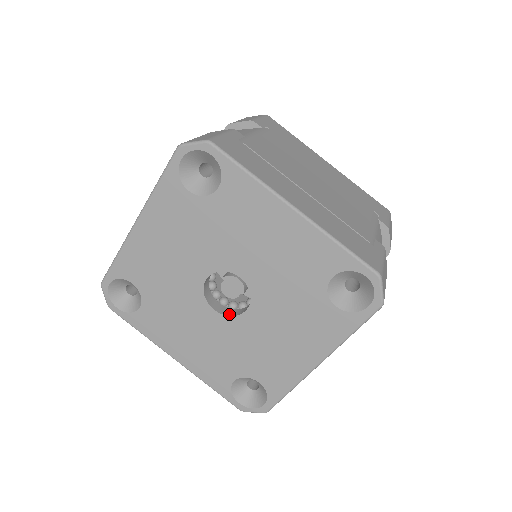
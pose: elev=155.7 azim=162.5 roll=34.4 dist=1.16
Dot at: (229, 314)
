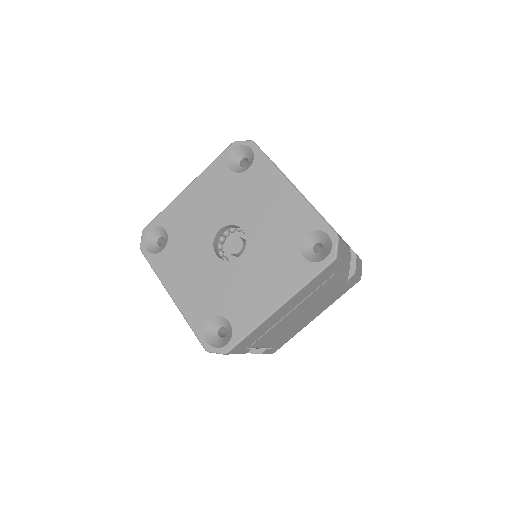
Dot at: (226, 260)
